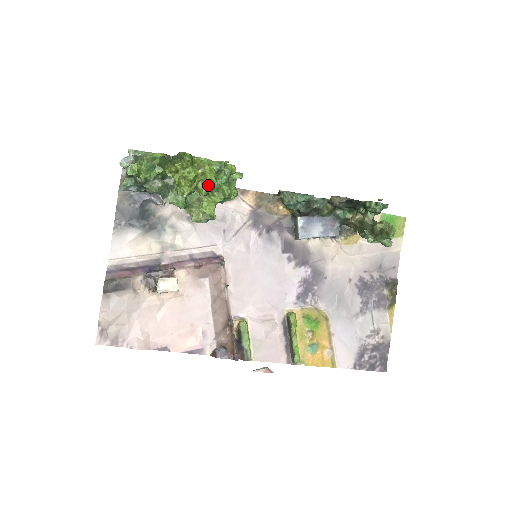
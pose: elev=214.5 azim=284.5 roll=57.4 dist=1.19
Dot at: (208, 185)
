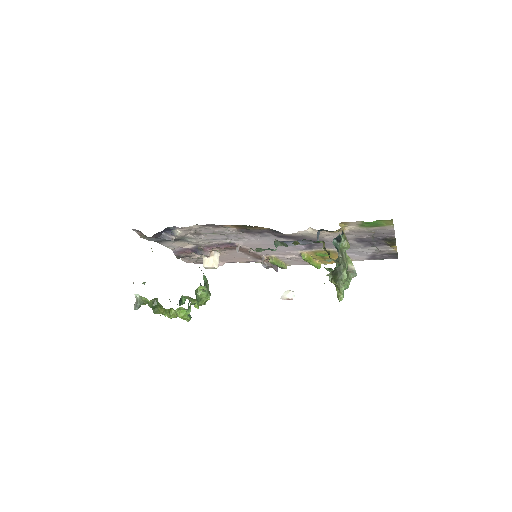
Dot at: (187, 319)
